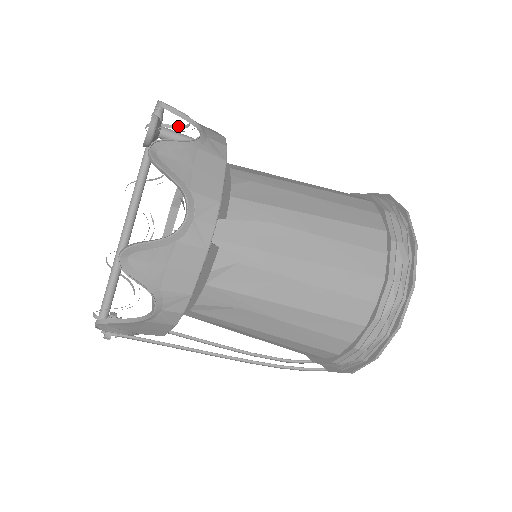
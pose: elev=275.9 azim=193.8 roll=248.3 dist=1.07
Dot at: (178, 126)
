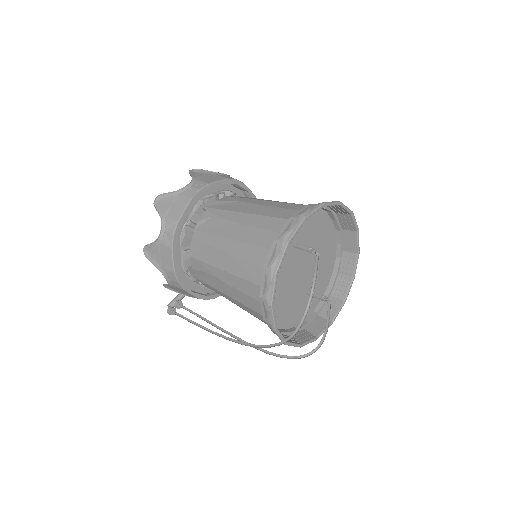
Dot at: occluded
